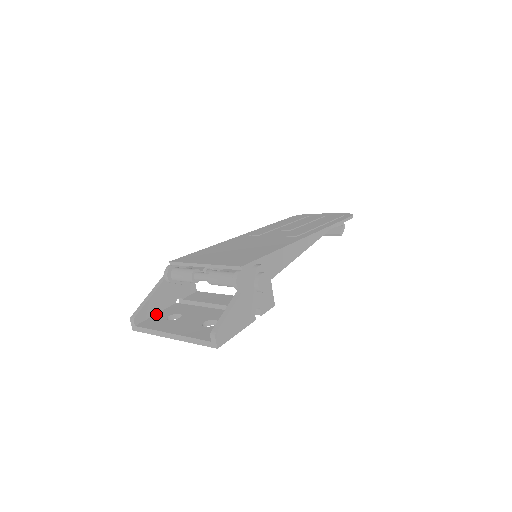
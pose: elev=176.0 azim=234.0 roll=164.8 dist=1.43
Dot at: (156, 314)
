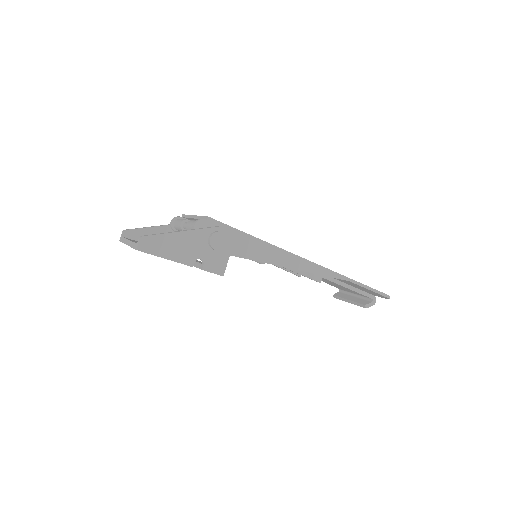
Dot at: occluded
